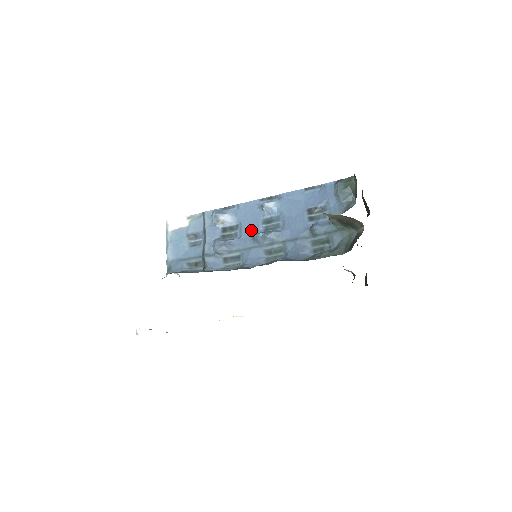
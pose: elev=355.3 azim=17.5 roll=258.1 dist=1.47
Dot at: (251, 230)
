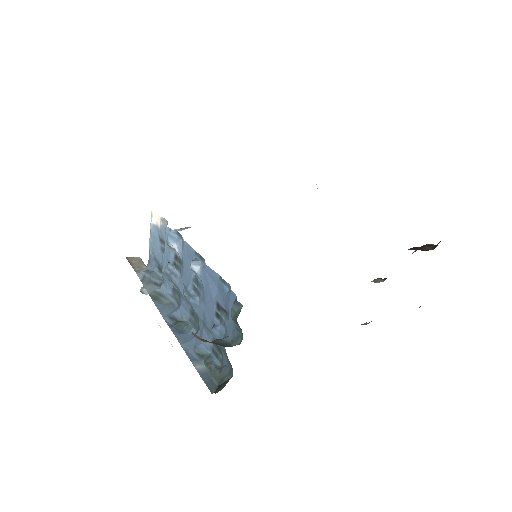
Dot at: (186, 279)
